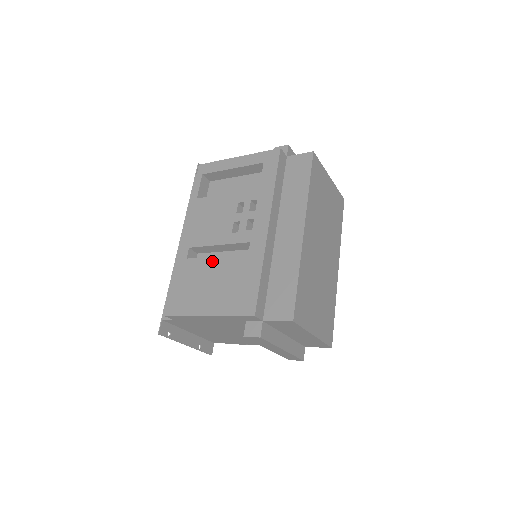
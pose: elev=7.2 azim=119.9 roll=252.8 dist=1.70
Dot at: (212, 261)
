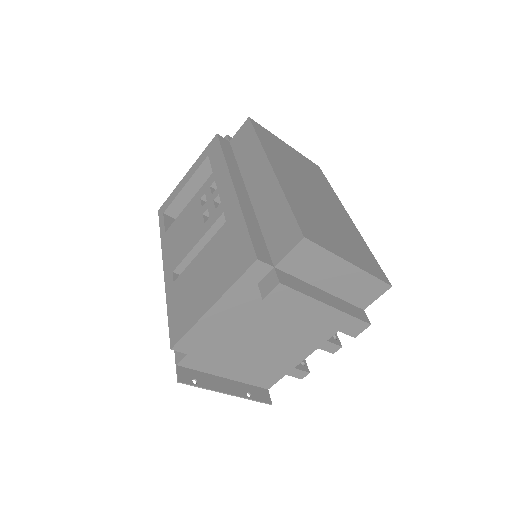
Dot at: (196, 260)
